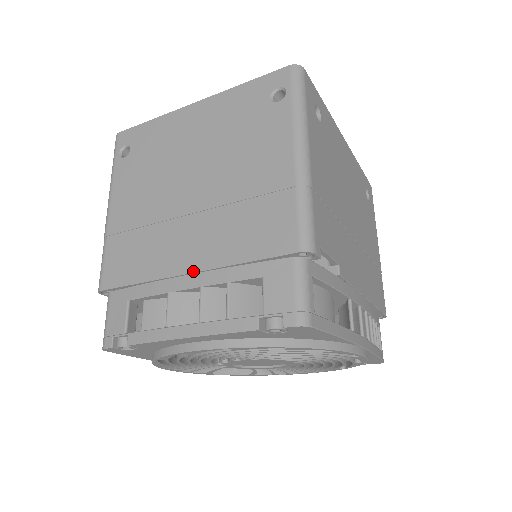
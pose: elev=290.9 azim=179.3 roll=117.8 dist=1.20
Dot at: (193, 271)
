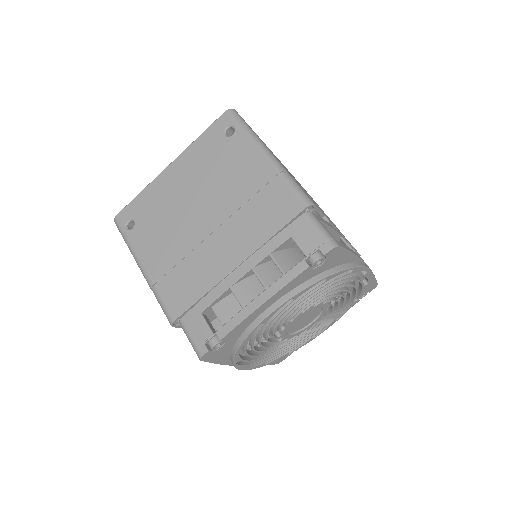
Dot at: (240, 263)
